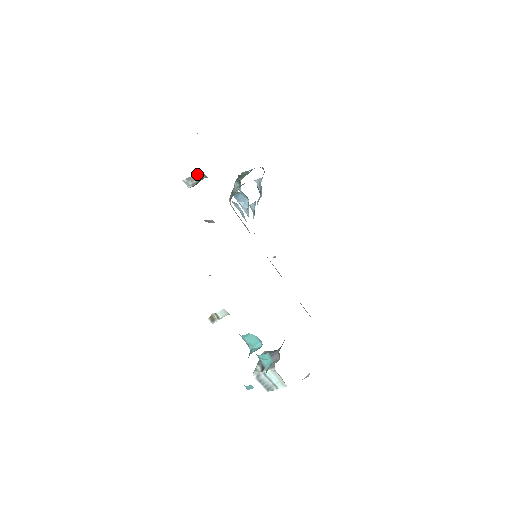
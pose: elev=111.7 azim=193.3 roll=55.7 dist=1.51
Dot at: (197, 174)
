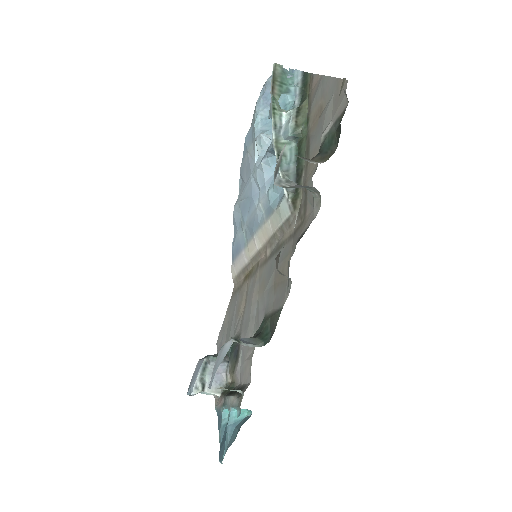
Dot at: occluded
